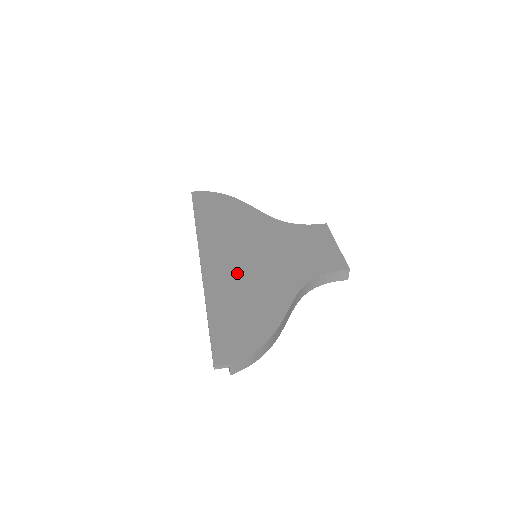
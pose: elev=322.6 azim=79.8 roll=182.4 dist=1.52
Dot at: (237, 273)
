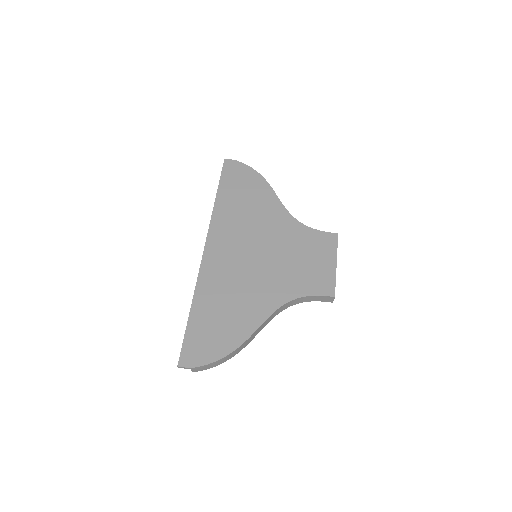
Dot at: (231, 273)
